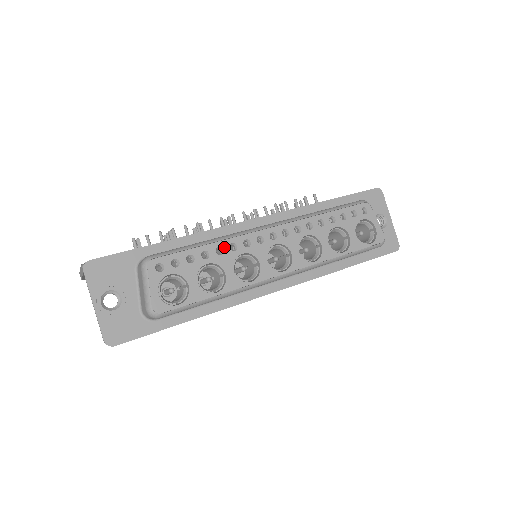
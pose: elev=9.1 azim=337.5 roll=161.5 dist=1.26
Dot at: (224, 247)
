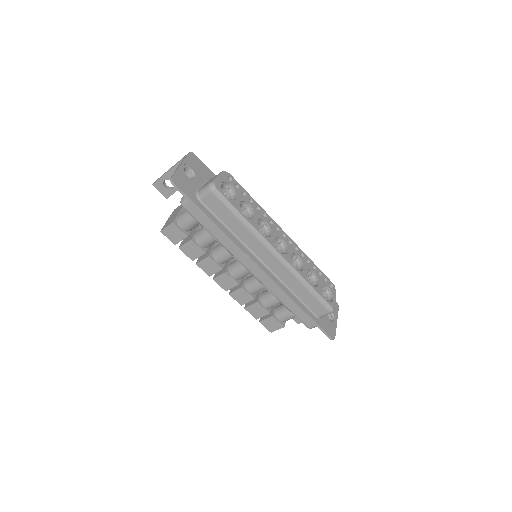
Dot at: (261, 210)
